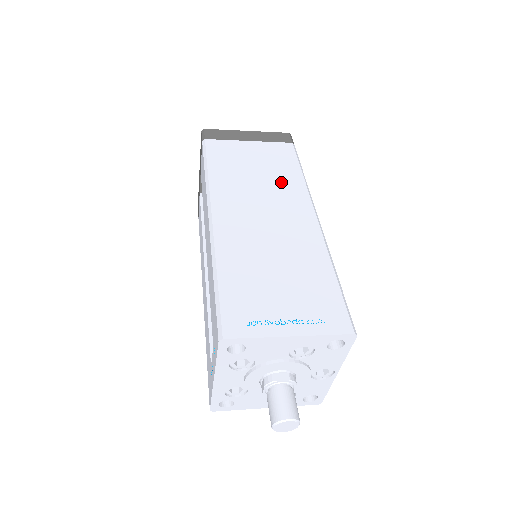
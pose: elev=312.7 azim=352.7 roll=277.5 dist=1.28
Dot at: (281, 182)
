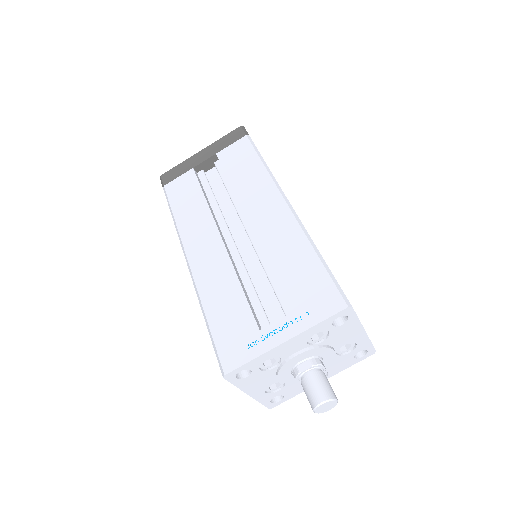
Dot at: occluded
